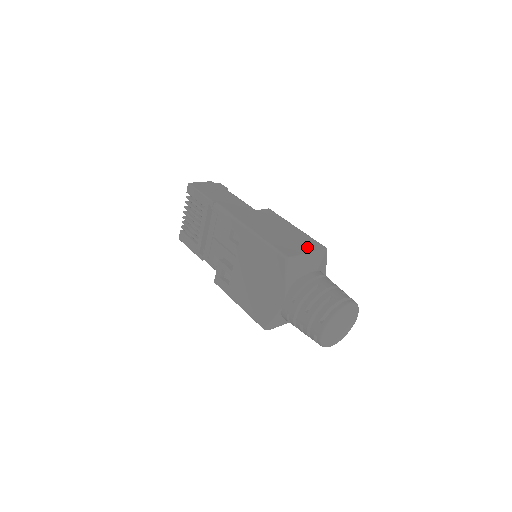
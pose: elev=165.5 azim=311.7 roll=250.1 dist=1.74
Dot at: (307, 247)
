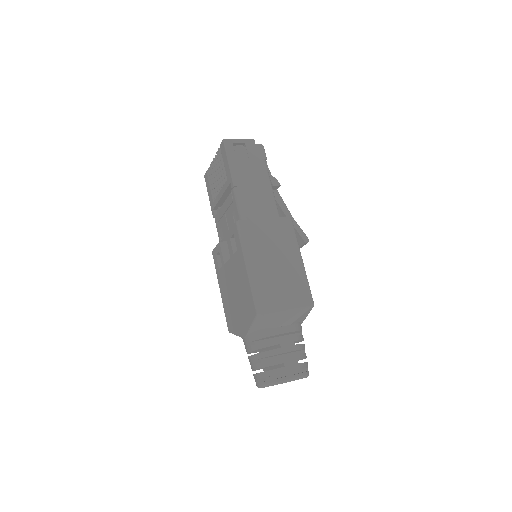
Dot at: (292, 300)
